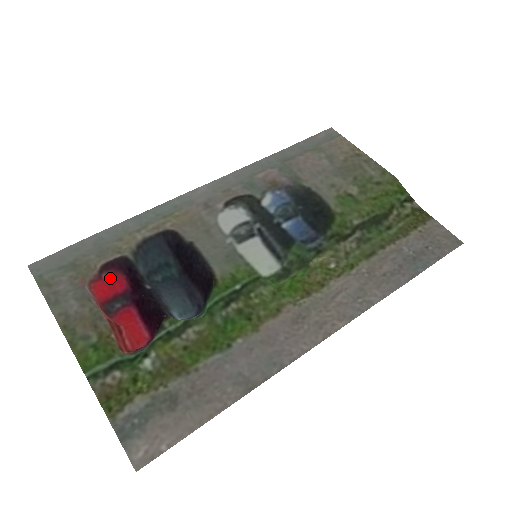
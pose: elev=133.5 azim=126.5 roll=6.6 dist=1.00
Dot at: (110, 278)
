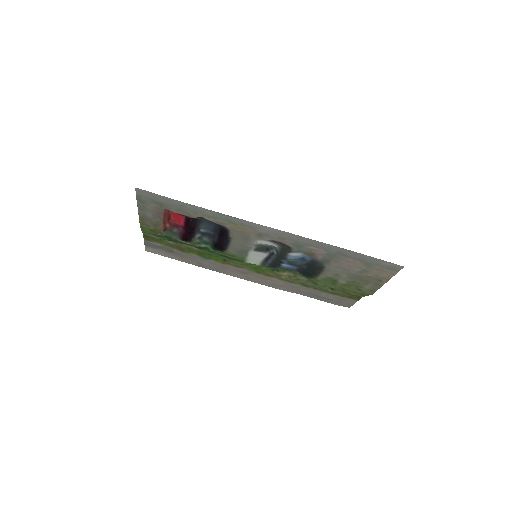
Dot at: occluded
